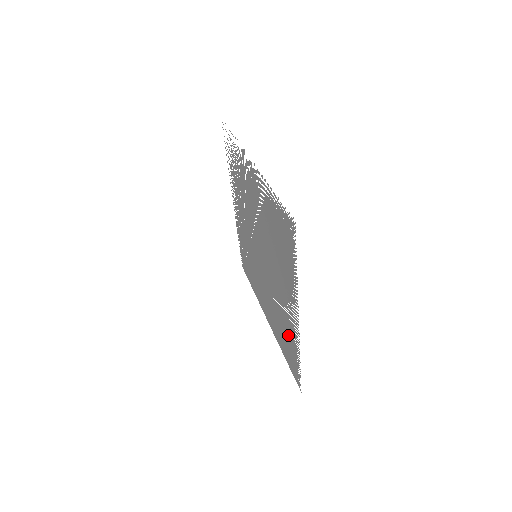
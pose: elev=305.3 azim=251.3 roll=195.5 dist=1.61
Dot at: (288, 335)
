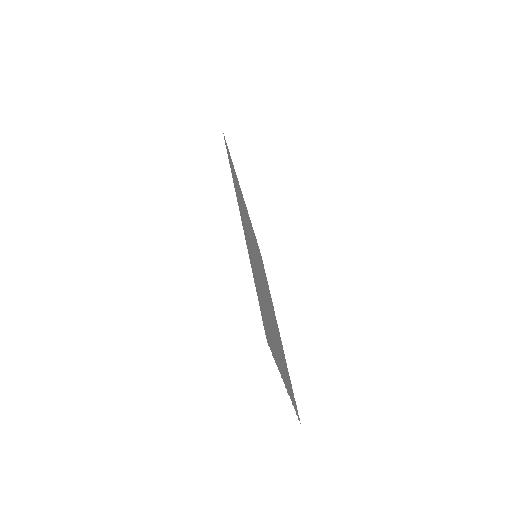
Dot at: occluded
